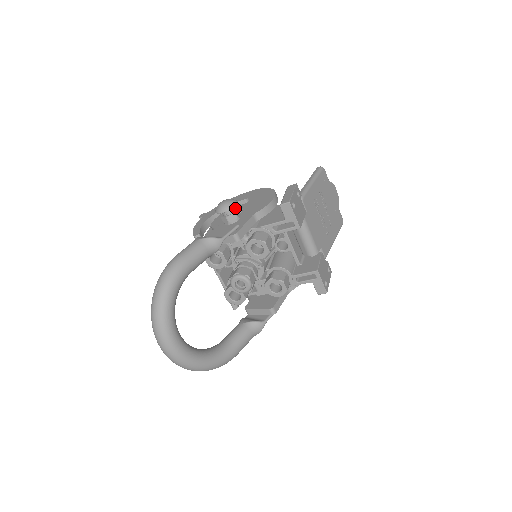
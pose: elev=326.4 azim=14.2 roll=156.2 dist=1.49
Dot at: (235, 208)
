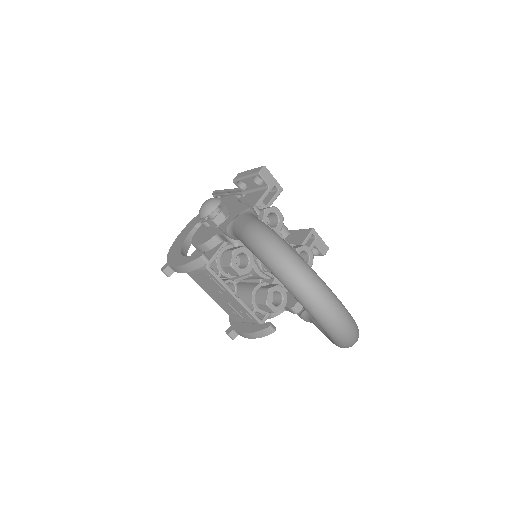
Dot at: occluded
